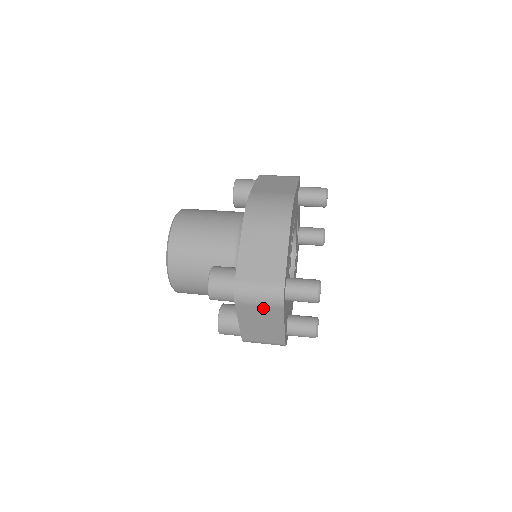
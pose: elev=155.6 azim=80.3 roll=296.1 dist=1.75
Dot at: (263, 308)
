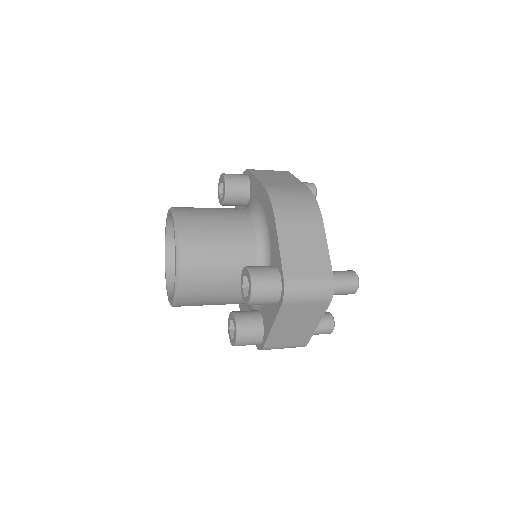
Dot at: (309, 306)
